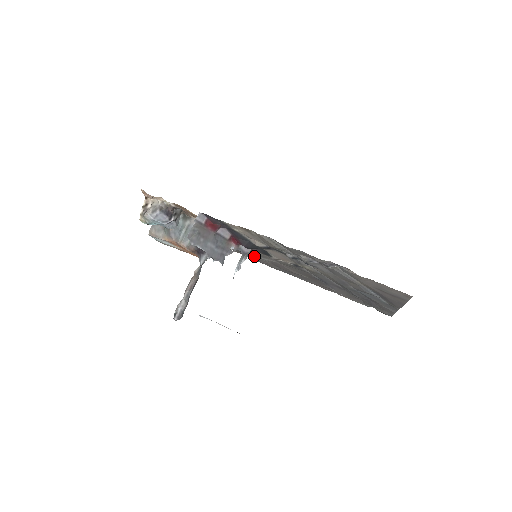
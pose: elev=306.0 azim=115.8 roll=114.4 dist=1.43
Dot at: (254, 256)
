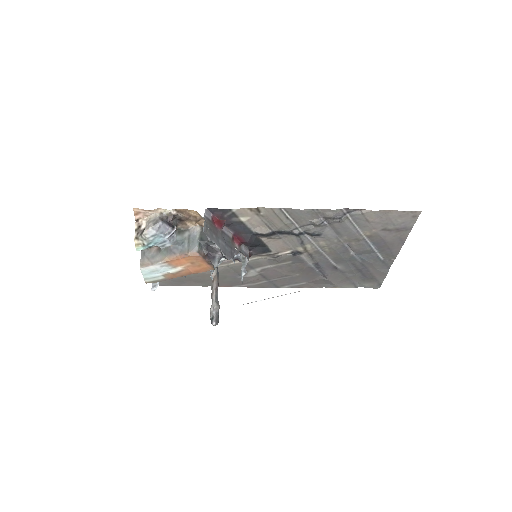
Dot at: (240, 276)
